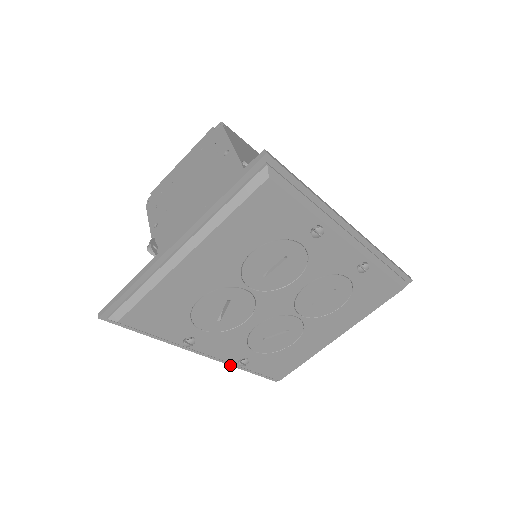
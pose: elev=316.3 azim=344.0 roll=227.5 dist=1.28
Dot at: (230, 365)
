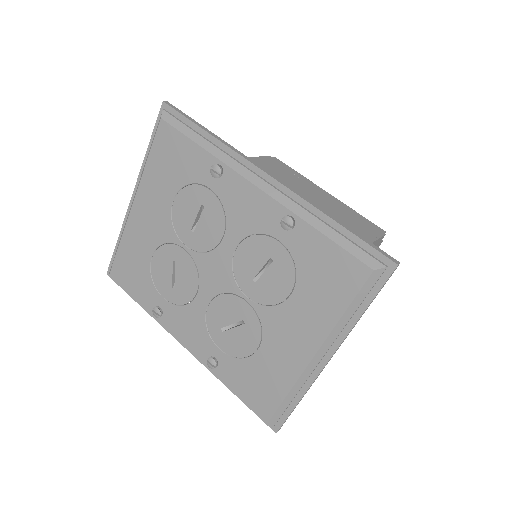
Dot at: (213, 374)
